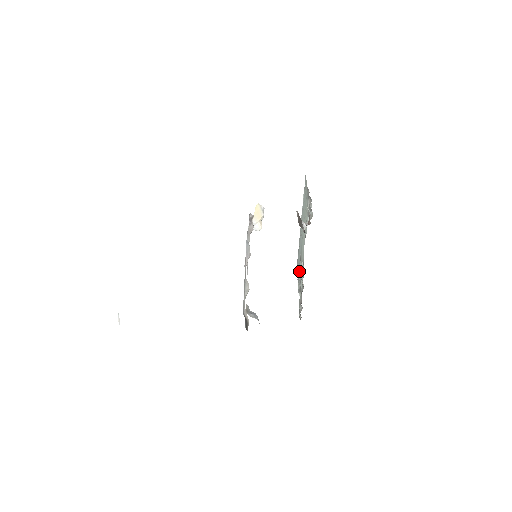
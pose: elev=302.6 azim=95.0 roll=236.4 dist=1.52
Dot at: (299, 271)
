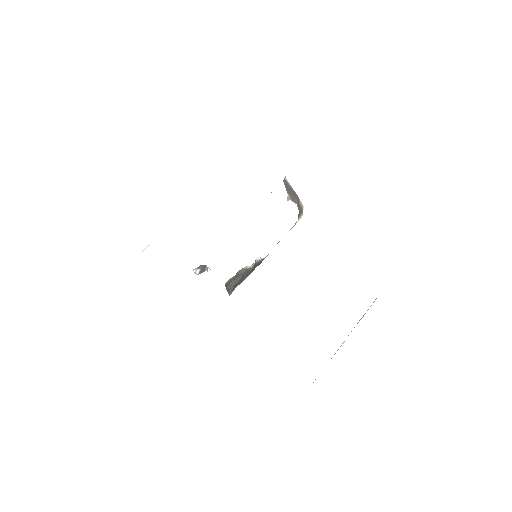
Dot at: occluded
